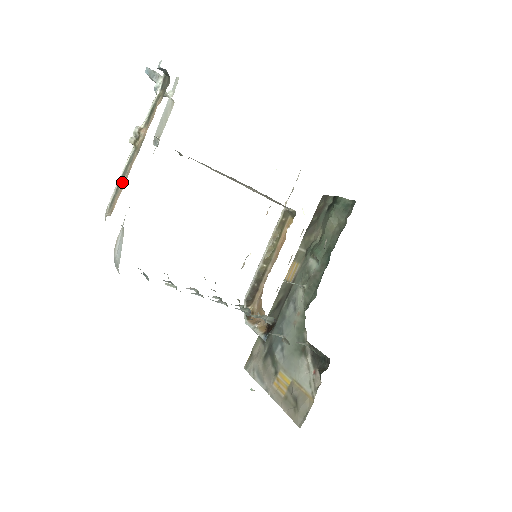
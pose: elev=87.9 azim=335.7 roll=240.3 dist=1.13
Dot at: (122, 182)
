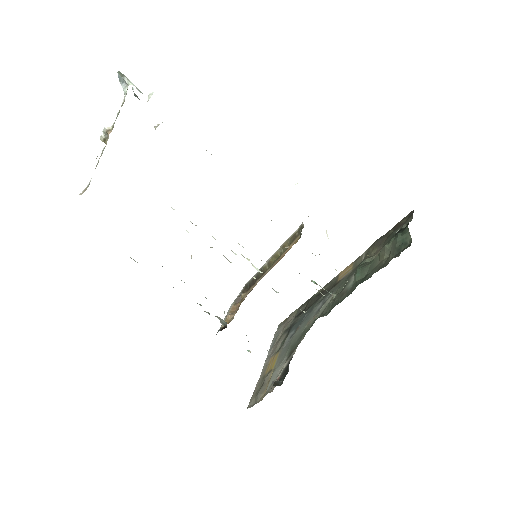
Dot at: occluded
